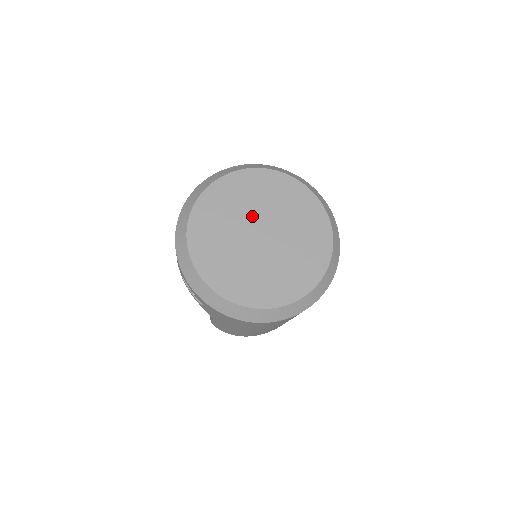
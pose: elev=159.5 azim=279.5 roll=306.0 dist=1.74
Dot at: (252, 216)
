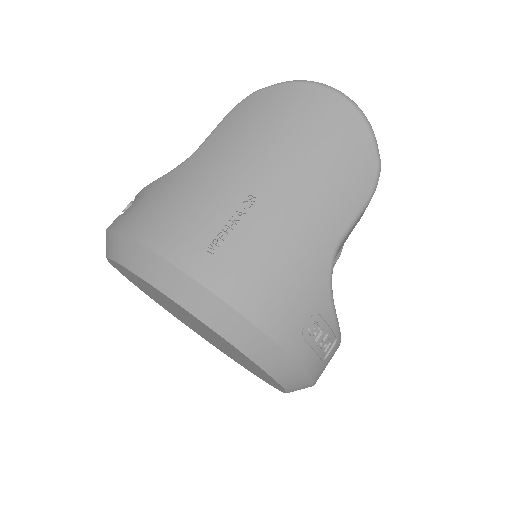
Dot at: (182, 315)
